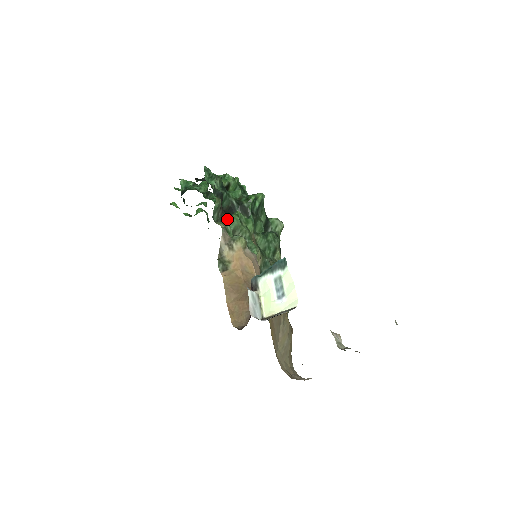
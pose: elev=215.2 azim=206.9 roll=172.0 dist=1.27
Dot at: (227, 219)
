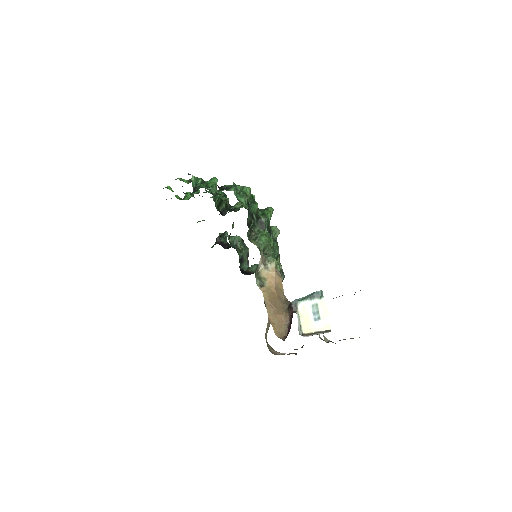
Dot at: (259, 239)
